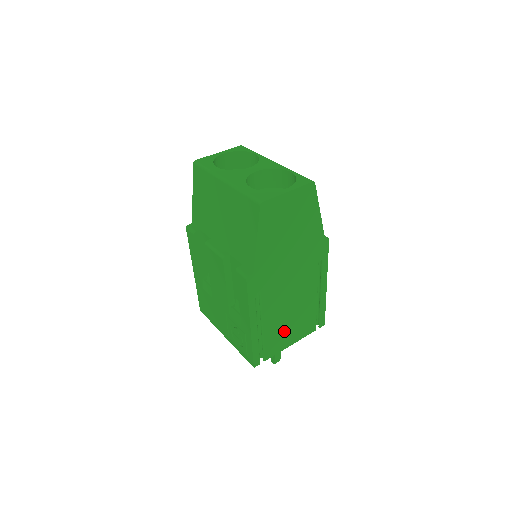
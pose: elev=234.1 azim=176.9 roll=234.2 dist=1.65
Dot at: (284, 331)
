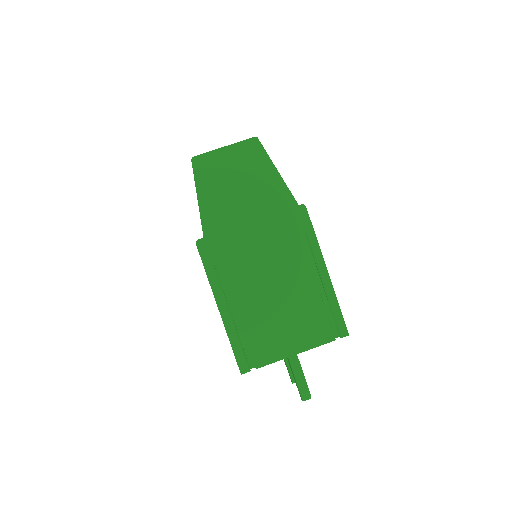
Dot at: (276, 328)
